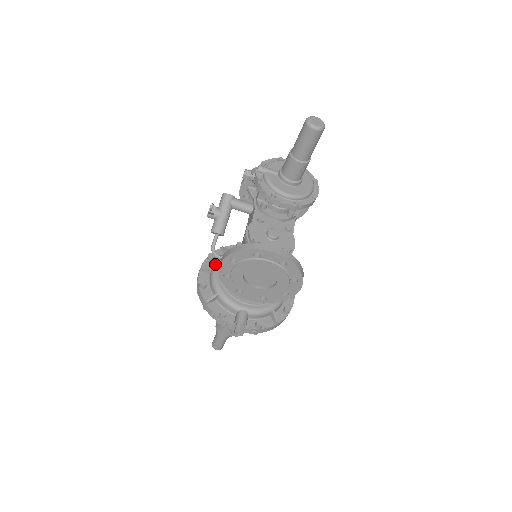
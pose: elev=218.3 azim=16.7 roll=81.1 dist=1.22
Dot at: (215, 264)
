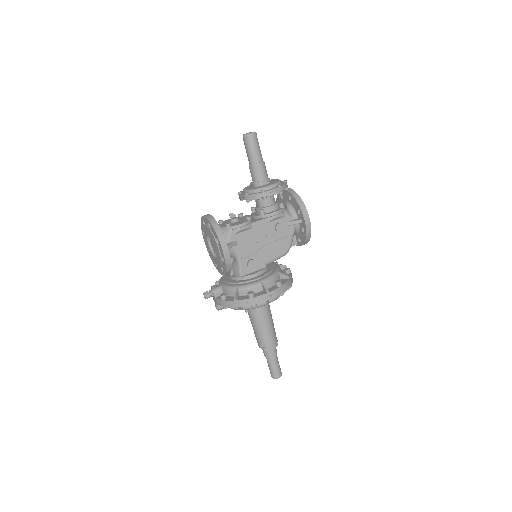
Dot at: occluded
